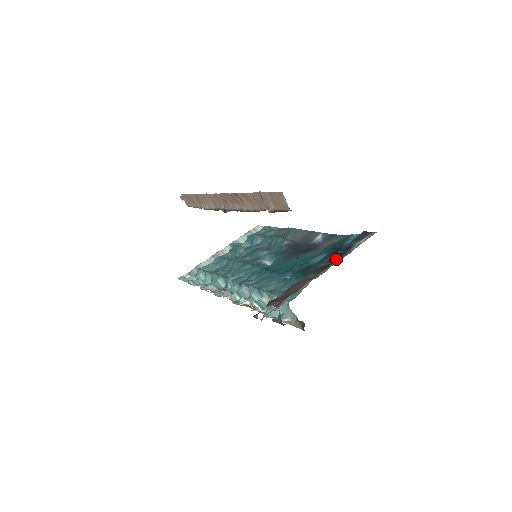
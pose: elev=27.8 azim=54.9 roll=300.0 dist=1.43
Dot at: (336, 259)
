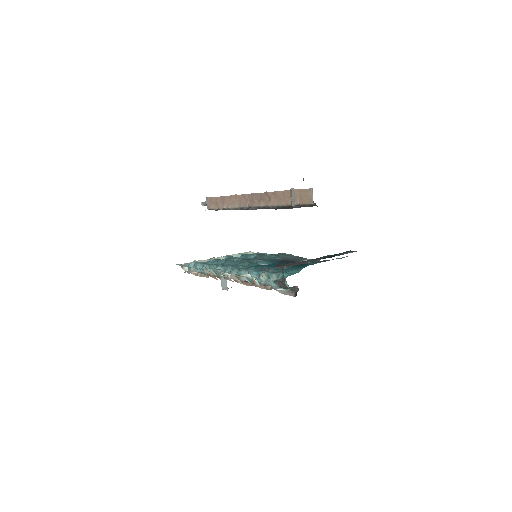
Dot at: (330, 257)
